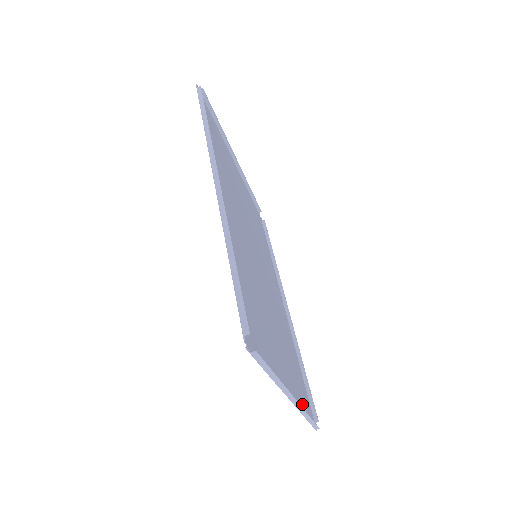
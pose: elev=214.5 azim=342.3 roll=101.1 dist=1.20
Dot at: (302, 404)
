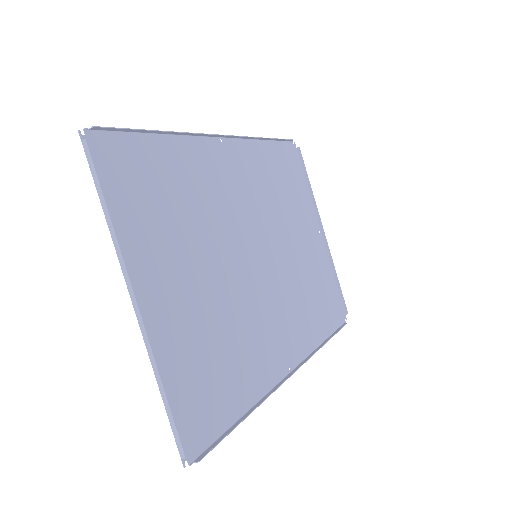
Dot at: (174, 383)
